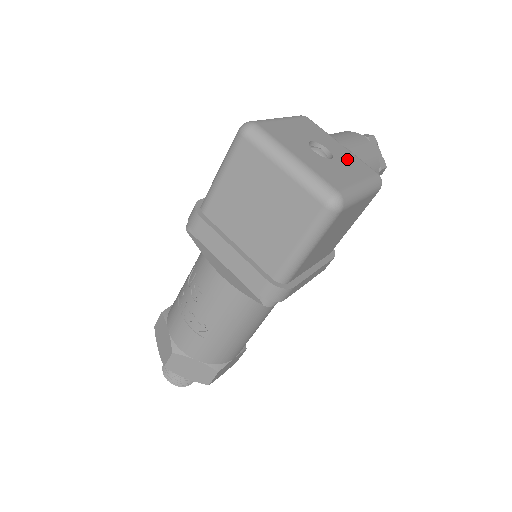
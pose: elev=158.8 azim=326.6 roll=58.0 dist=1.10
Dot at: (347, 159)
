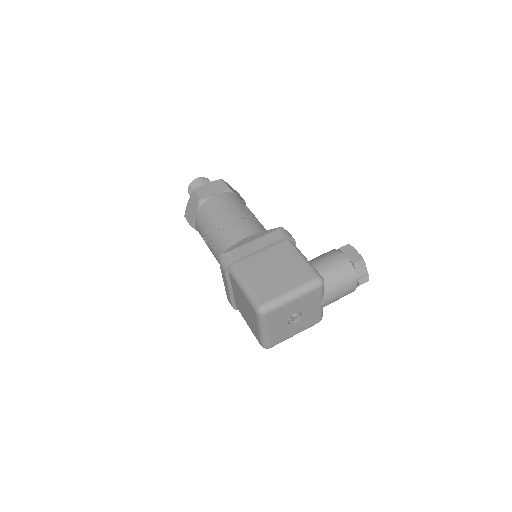
Dot at: (308, 318)
